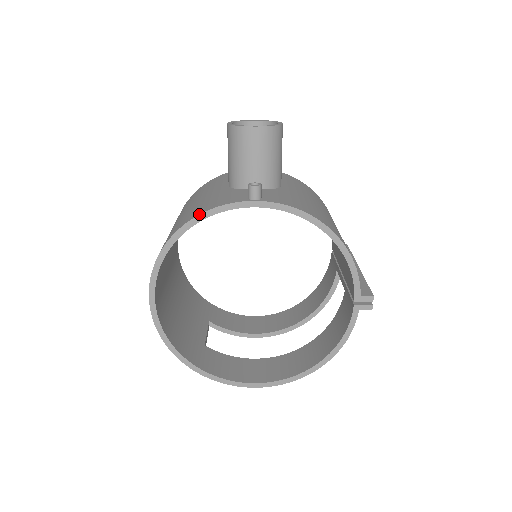
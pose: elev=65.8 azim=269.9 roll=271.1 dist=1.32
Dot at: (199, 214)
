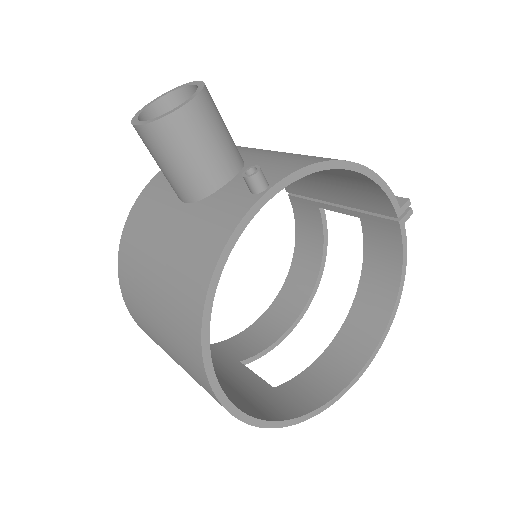
Dot at: (218, 258)
